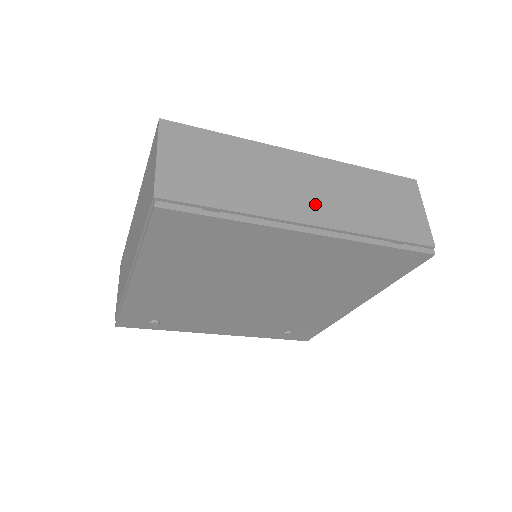
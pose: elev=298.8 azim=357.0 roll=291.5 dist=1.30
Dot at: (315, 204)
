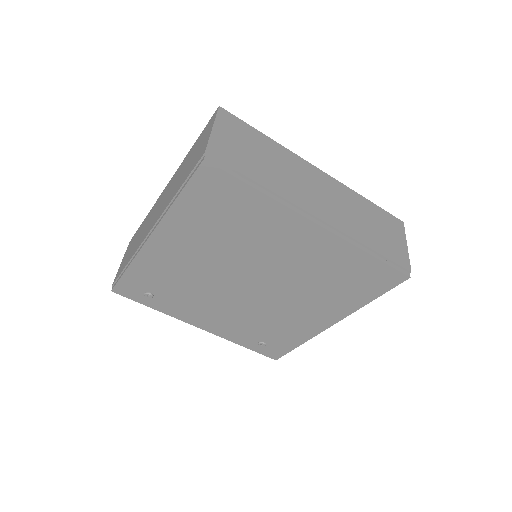
Dot at: (324, 206)
